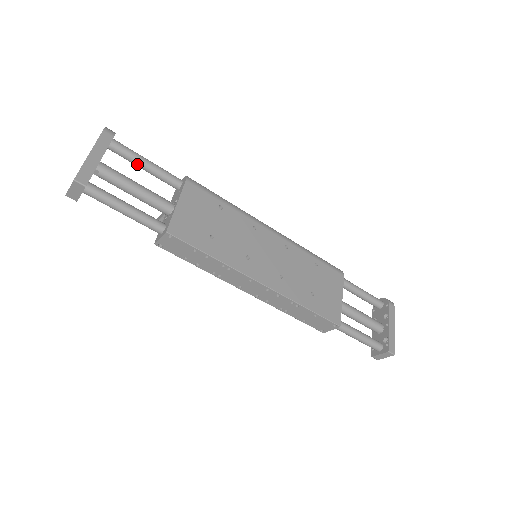
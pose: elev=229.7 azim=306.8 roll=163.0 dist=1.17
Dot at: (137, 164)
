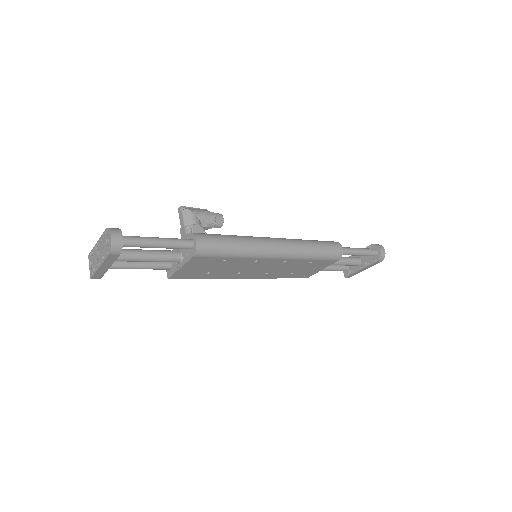
Dot at: occluded
